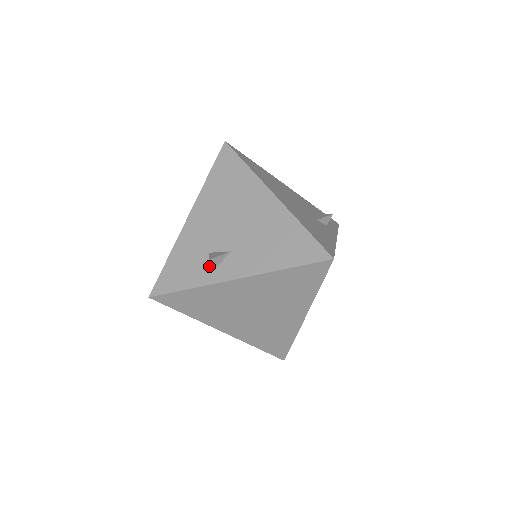
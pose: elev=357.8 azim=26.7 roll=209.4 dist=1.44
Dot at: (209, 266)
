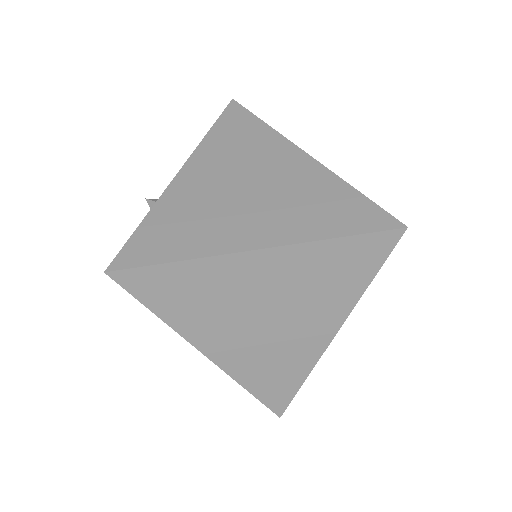
Dot at: occluded
